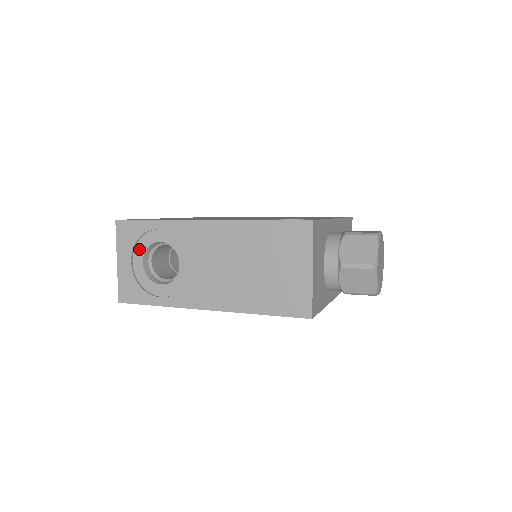
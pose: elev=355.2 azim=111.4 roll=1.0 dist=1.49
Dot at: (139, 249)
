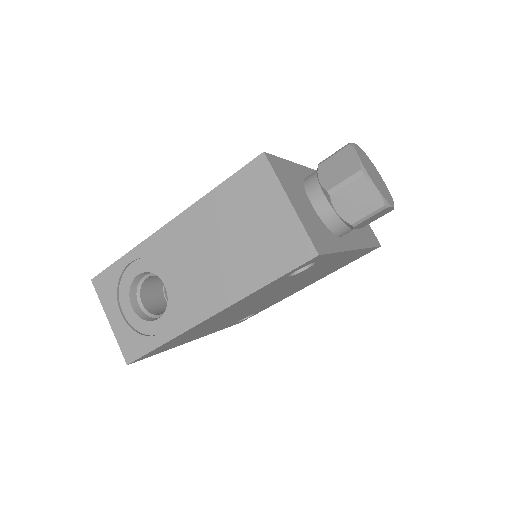
Dot at: (123, 295)
